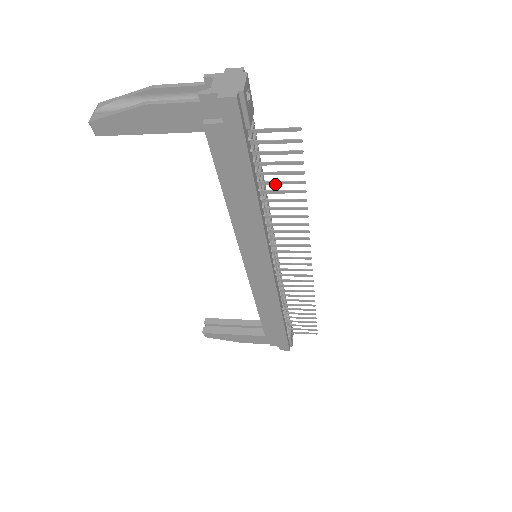
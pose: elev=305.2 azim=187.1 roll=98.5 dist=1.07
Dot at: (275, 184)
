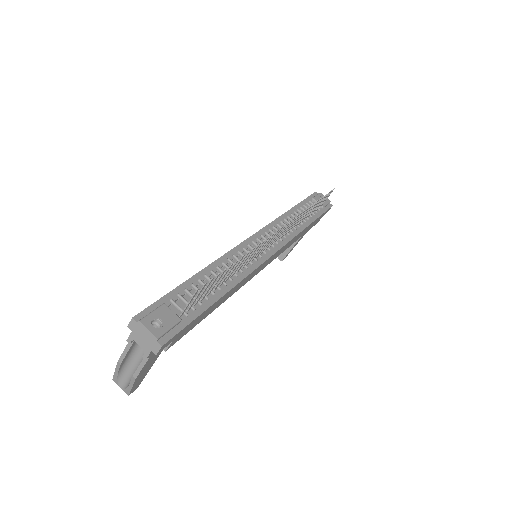
Dot at: (221, 280)
